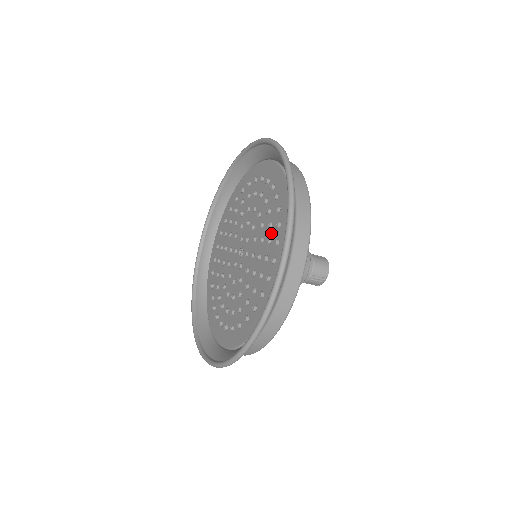
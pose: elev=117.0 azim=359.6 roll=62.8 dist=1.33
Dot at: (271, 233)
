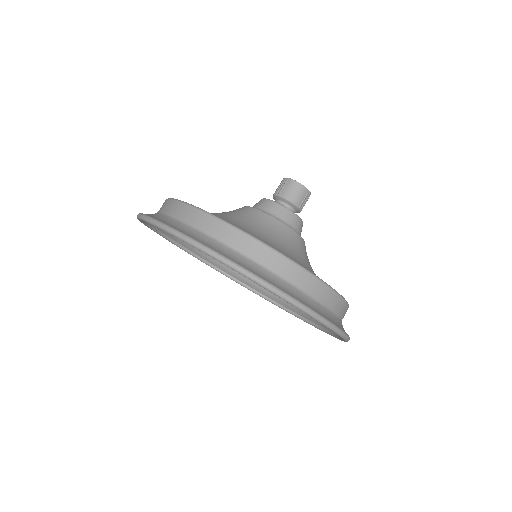
Dot at: occluded
